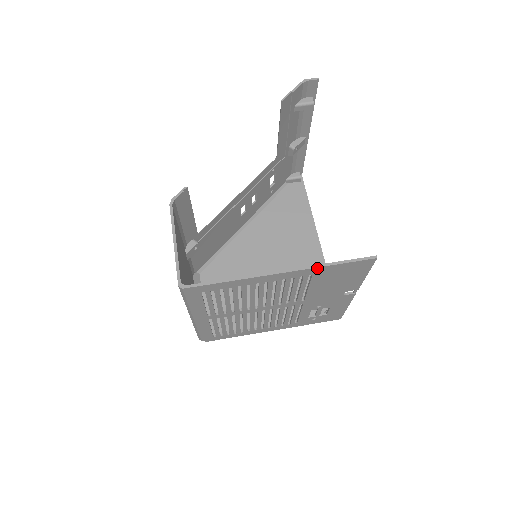
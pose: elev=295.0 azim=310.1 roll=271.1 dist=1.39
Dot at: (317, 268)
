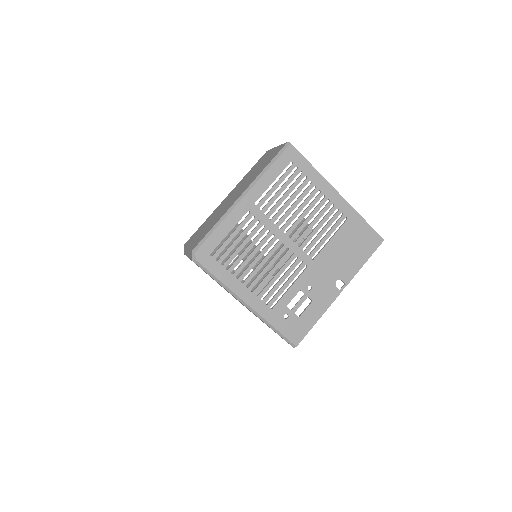
Dot at: (355, 212)
